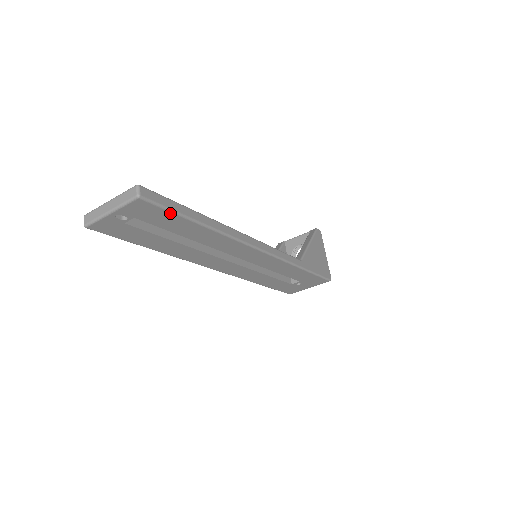
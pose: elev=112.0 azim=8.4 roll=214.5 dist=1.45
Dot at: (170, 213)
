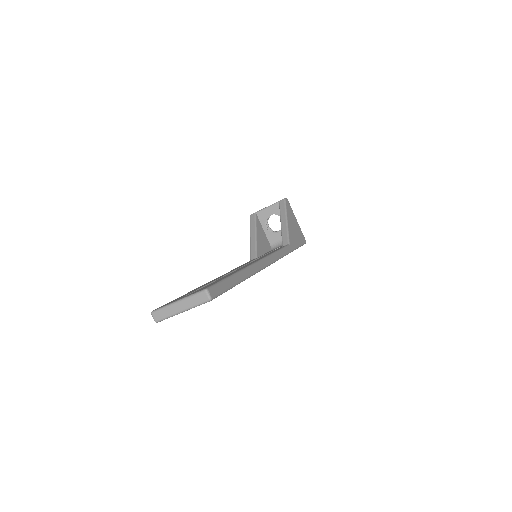
Dot at: (226, 291)
